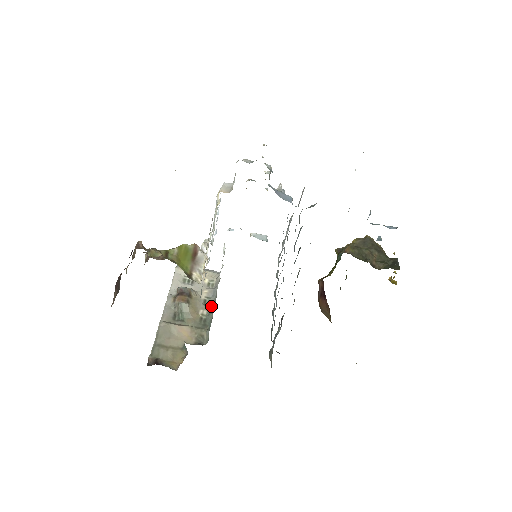
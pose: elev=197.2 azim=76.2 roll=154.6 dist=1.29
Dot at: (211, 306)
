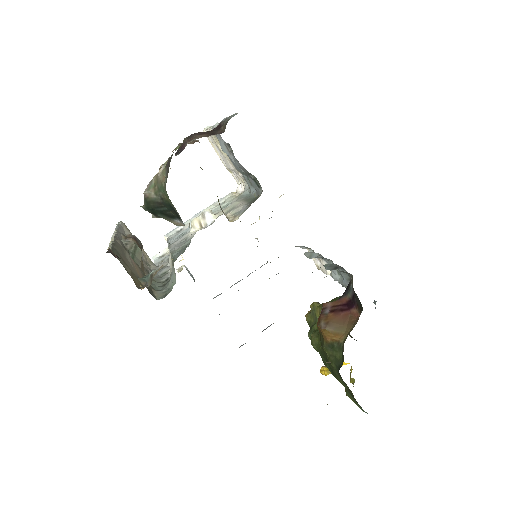
Dot at: occluded
